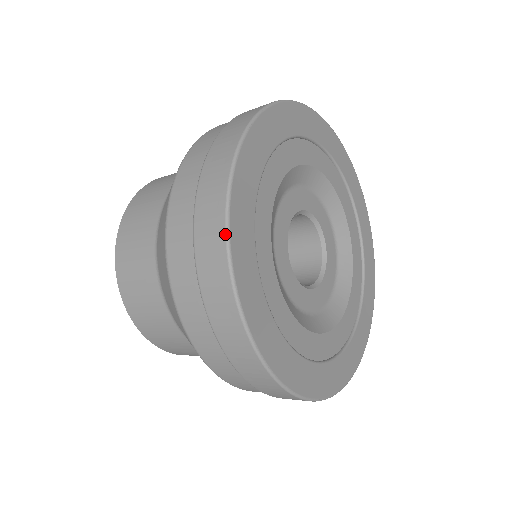
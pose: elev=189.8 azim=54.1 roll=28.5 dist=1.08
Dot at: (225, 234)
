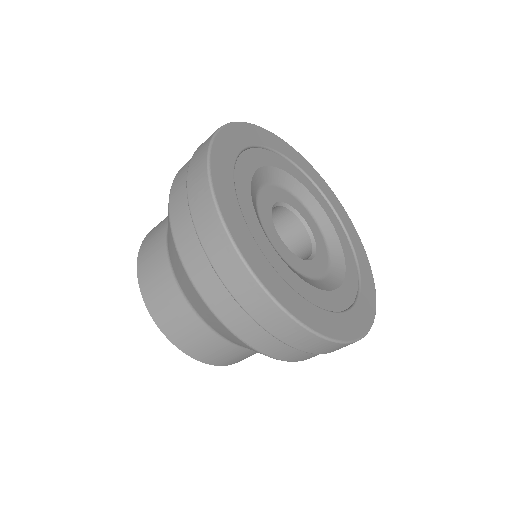
Dot at: (229, 123)
